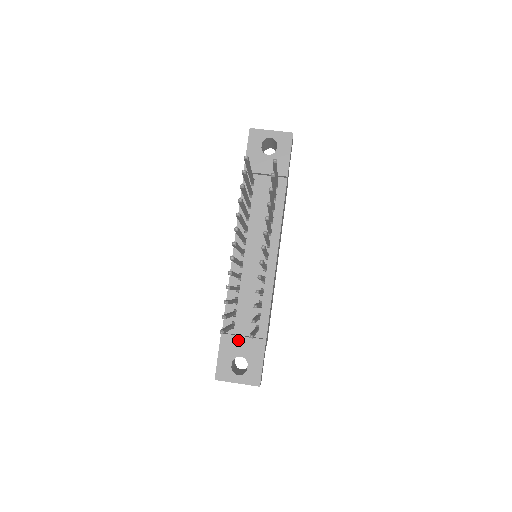
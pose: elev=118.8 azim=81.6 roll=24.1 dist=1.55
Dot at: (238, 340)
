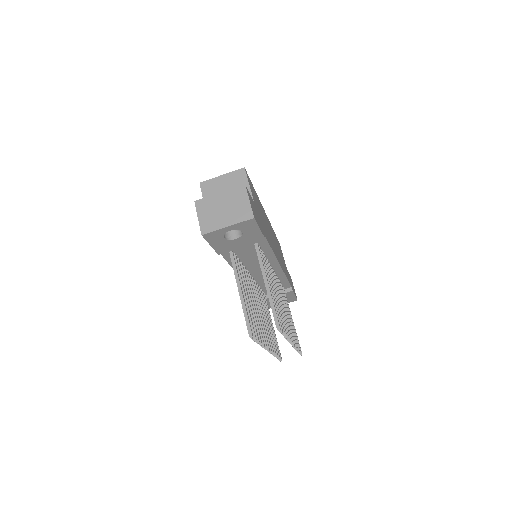
Dot at: occluded
